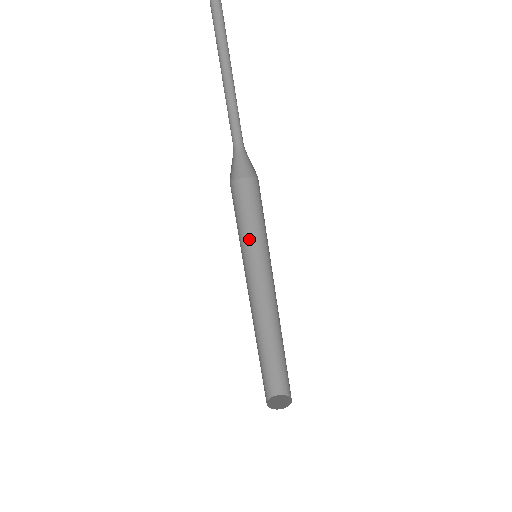
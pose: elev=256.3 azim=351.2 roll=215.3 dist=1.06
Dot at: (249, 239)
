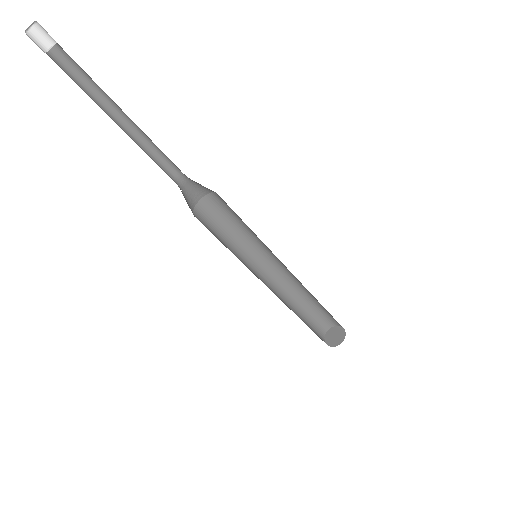
Dot at: (237, 245)
